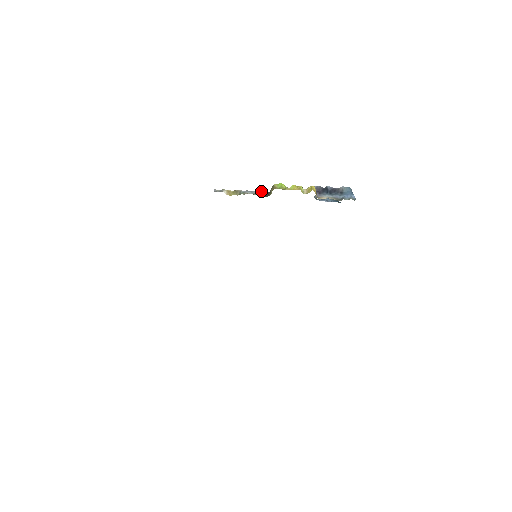
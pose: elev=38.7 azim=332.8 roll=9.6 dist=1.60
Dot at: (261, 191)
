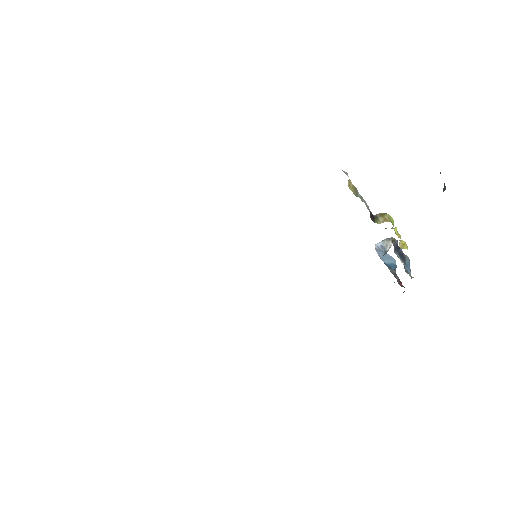
Dot at: occluded
